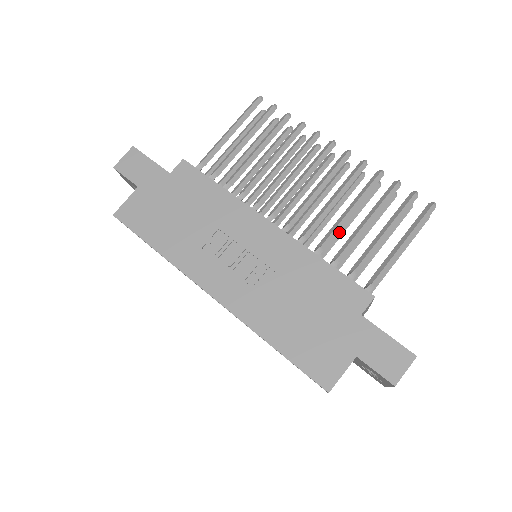
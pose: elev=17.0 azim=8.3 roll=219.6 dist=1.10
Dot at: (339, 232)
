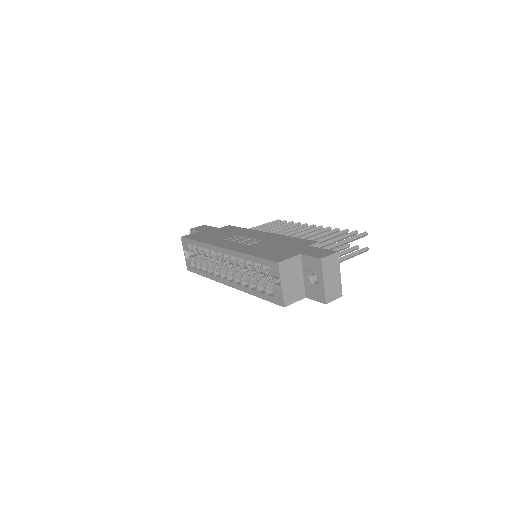
Dot at: occluded
